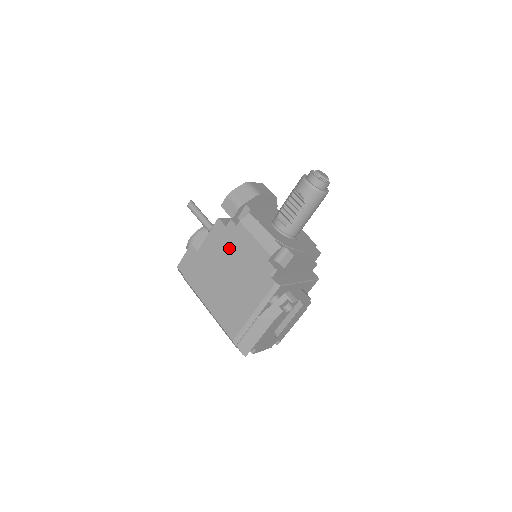
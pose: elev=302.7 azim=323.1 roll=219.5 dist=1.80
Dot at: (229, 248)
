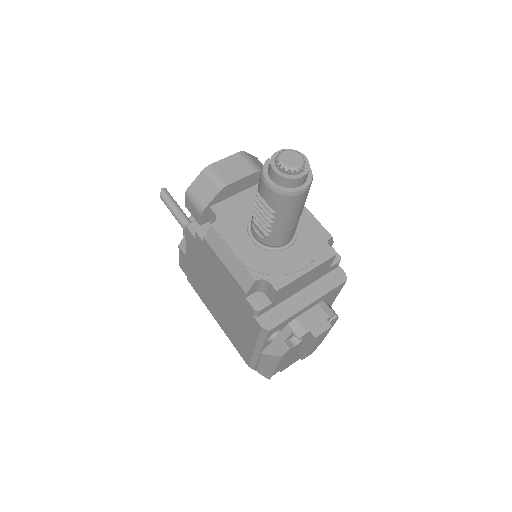
Dot at: (207, 266)
